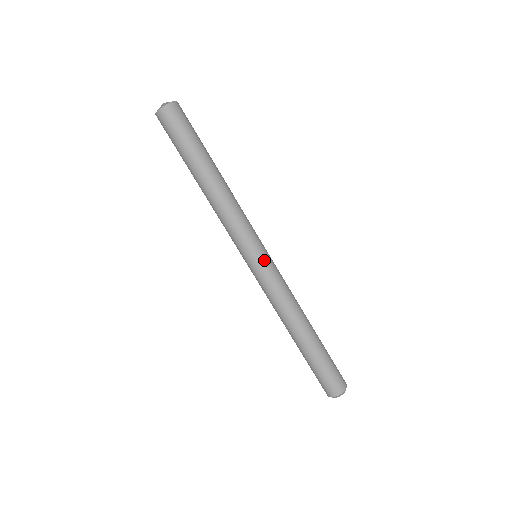
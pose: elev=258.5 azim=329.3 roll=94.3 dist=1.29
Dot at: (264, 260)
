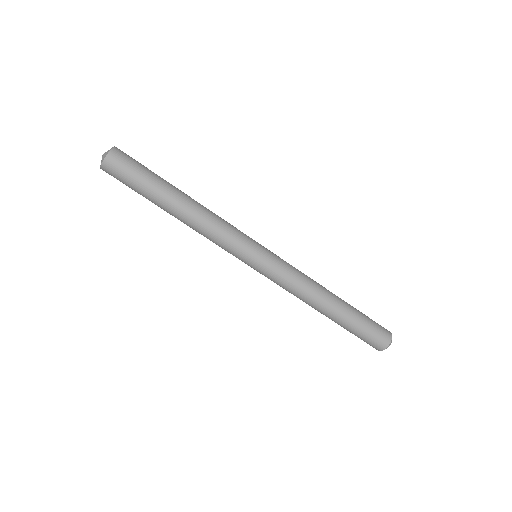
Dot at: (262, 263)
